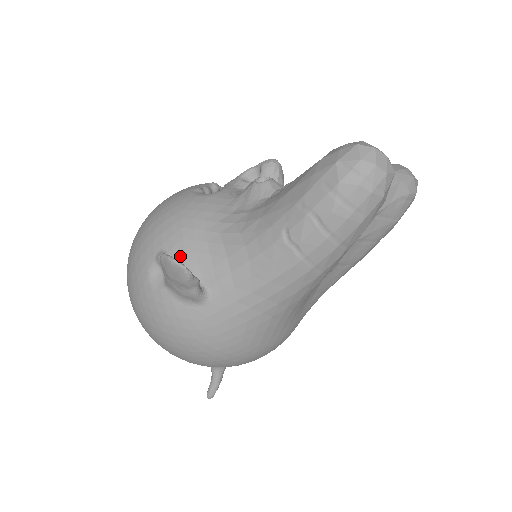
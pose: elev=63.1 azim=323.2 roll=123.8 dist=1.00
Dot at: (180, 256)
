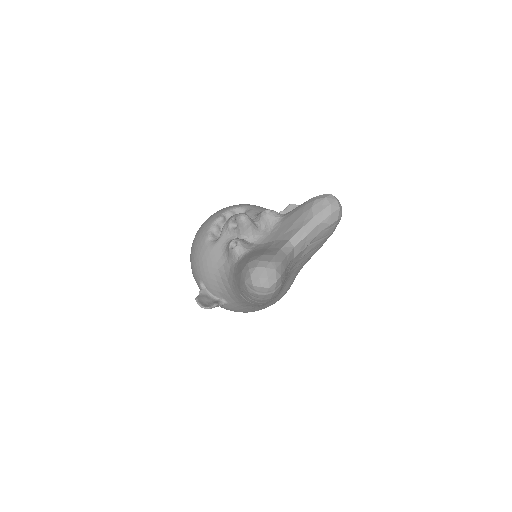
Dot at: (208, 286)
